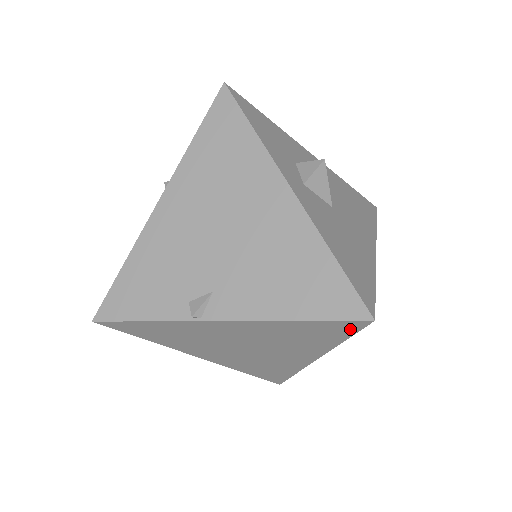
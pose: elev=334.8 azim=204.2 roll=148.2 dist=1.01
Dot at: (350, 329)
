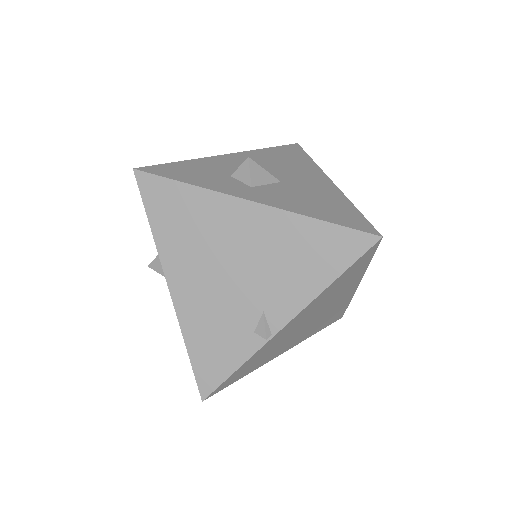
Dot at: (370, 254)
